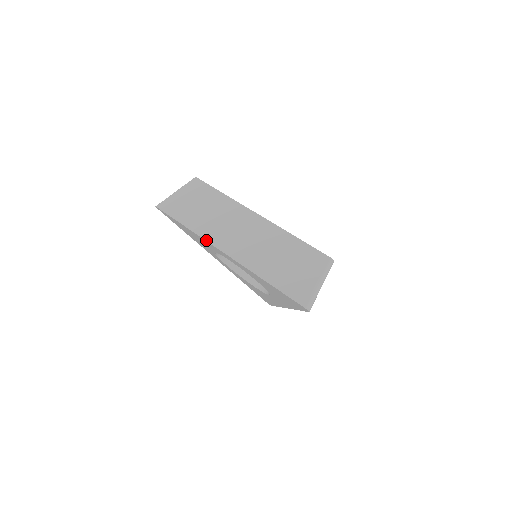
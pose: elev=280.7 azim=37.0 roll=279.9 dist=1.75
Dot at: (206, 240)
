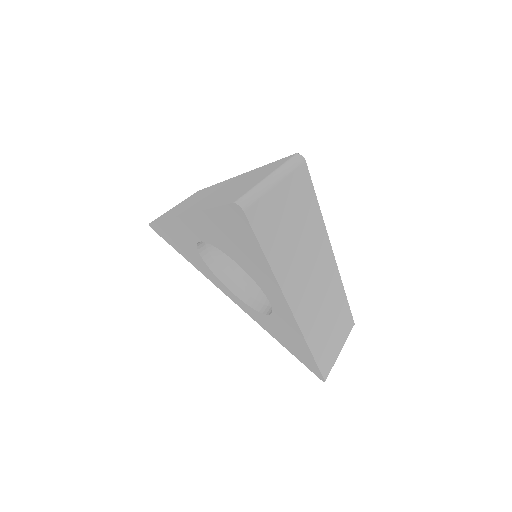
Dot at: (170, 218)
